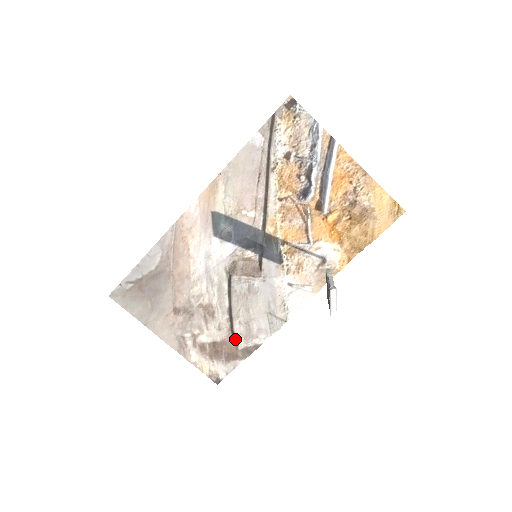
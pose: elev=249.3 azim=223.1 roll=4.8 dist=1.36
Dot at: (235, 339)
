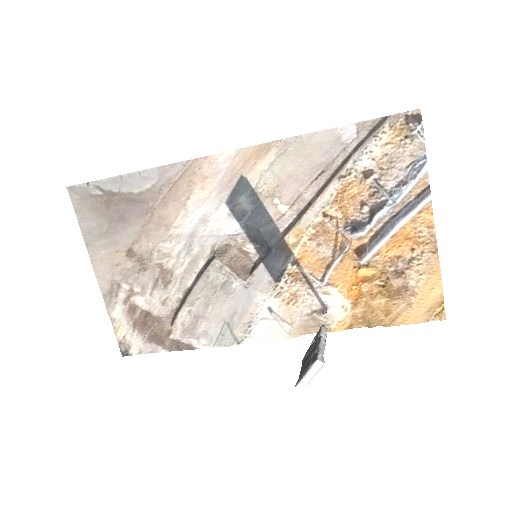
Dot at: (173, 324)
